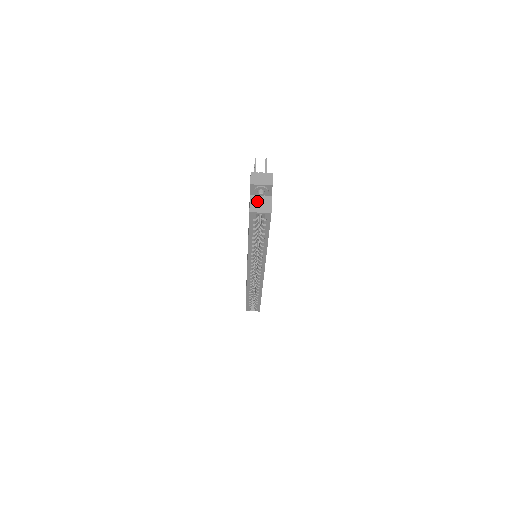
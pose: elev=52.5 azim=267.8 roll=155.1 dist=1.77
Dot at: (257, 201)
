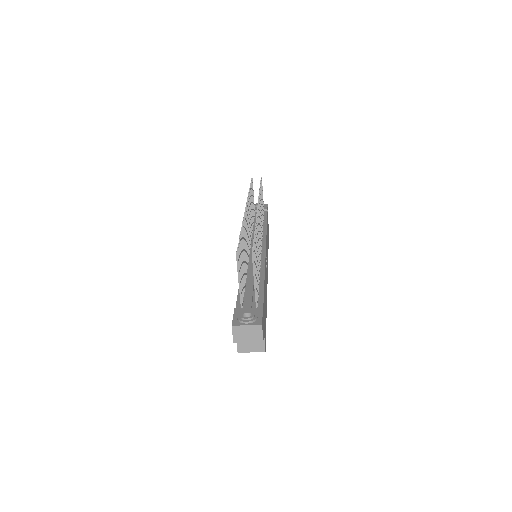
Dot at: occluded
